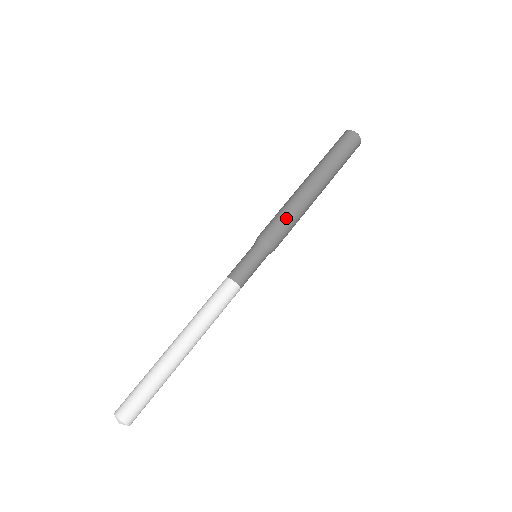
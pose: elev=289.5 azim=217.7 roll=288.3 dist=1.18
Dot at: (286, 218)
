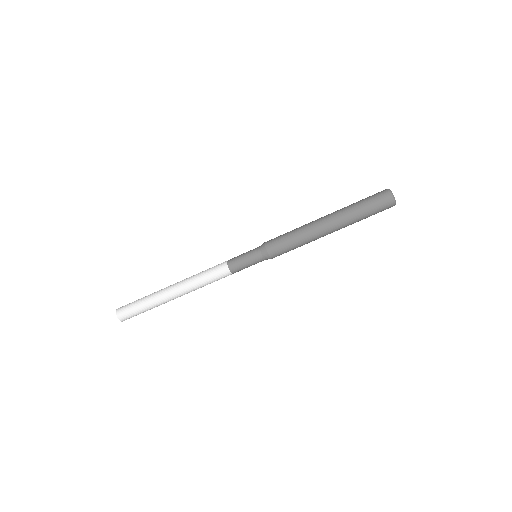
Dot at: (292, 244)
